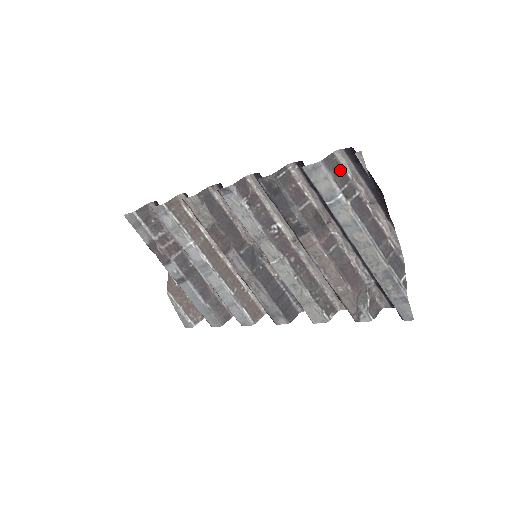
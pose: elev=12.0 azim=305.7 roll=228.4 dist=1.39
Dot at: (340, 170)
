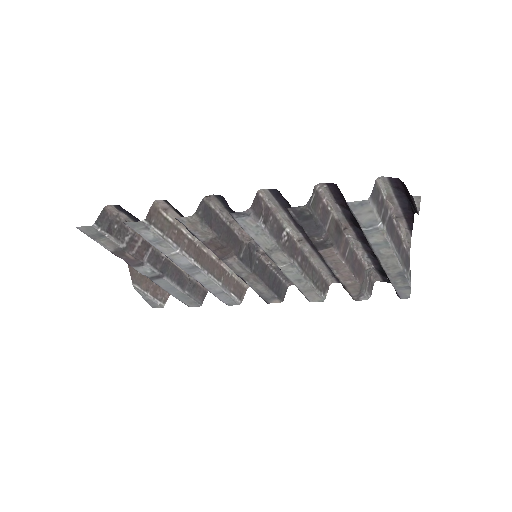
Dot at: (380, 197)
